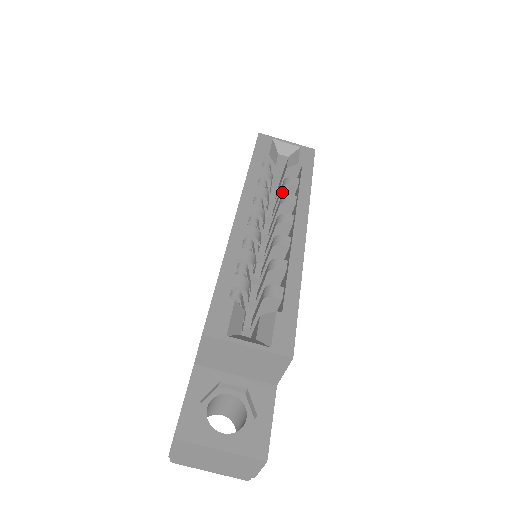
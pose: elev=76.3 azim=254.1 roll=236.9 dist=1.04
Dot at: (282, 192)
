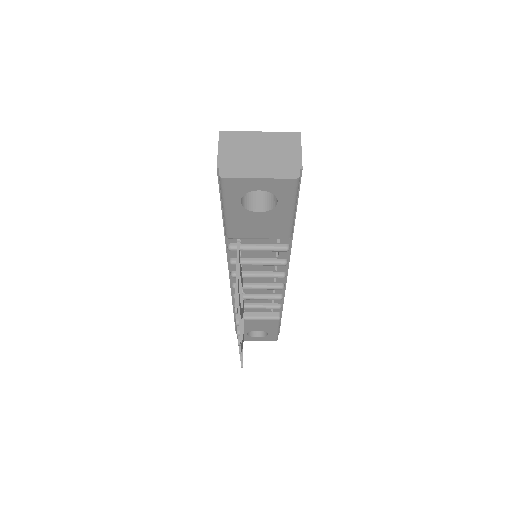
Dot at: occluded
